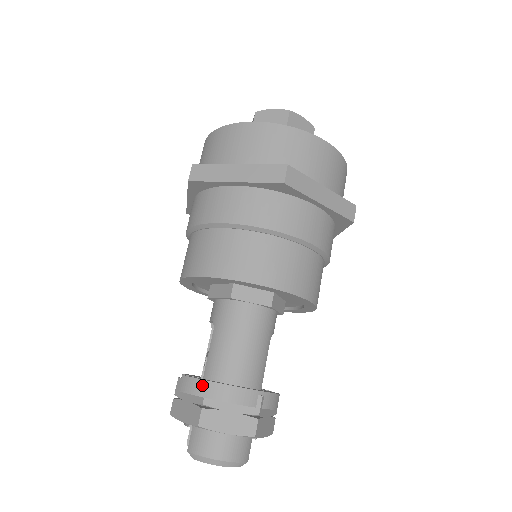
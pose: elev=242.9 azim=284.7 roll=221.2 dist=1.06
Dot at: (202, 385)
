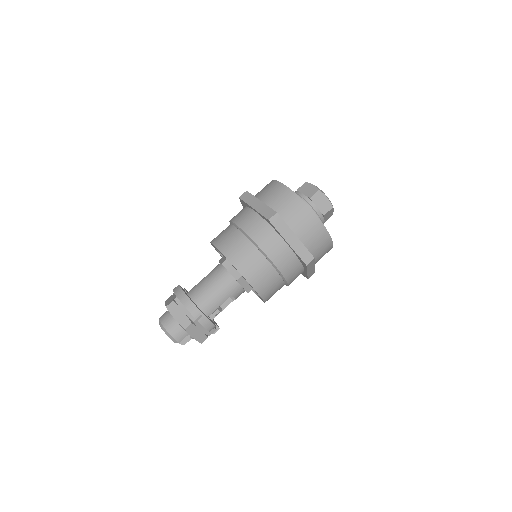
Dot at: (180, 291)
